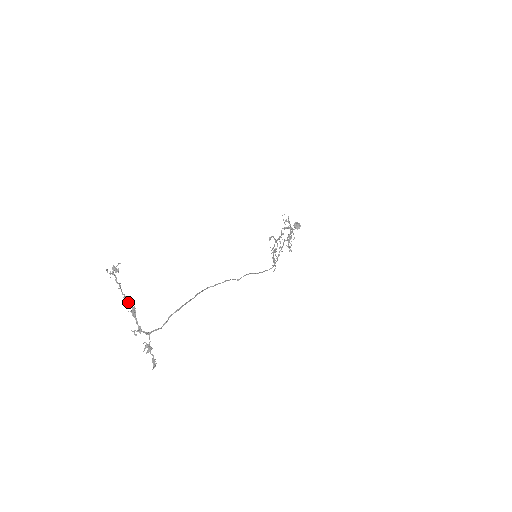
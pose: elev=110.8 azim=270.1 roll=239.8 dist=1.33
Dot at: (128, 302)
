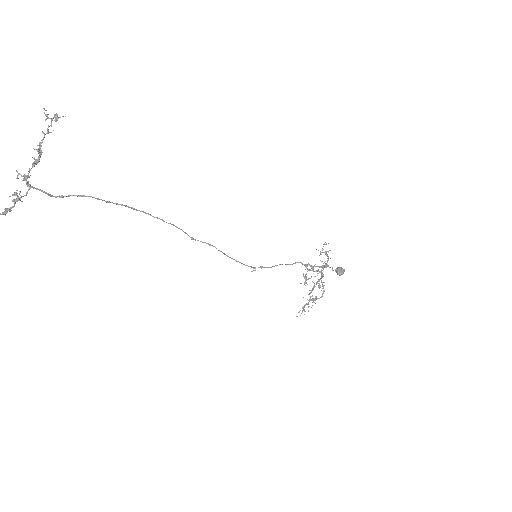
Dot at: (41, 150)
